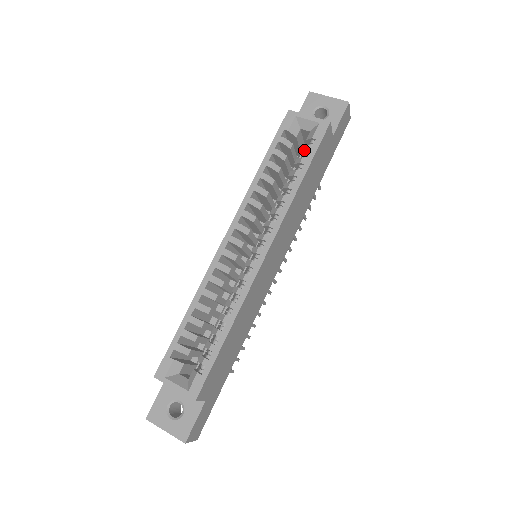
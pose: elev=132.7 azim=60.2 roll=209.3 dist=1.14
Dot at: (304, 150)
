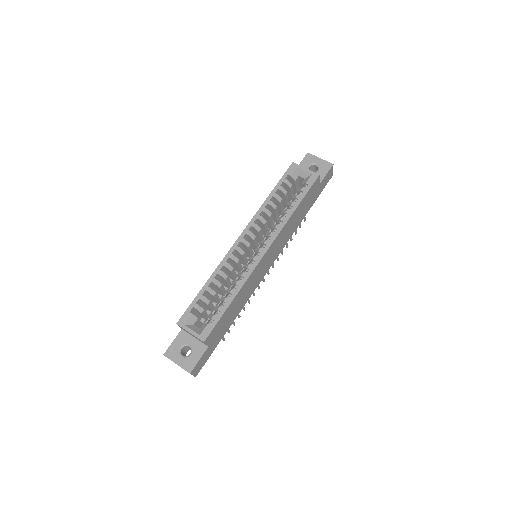
Dot at: (299, 190)
